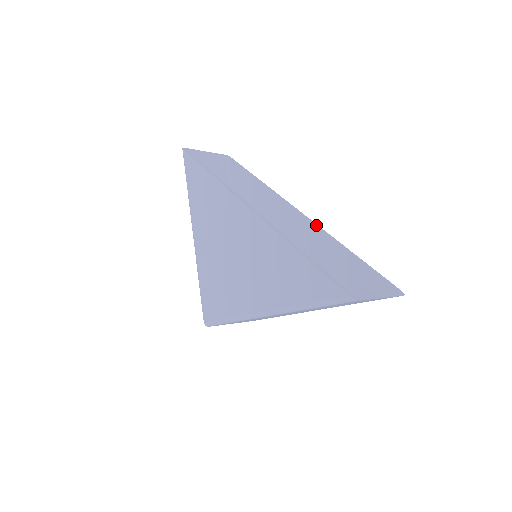
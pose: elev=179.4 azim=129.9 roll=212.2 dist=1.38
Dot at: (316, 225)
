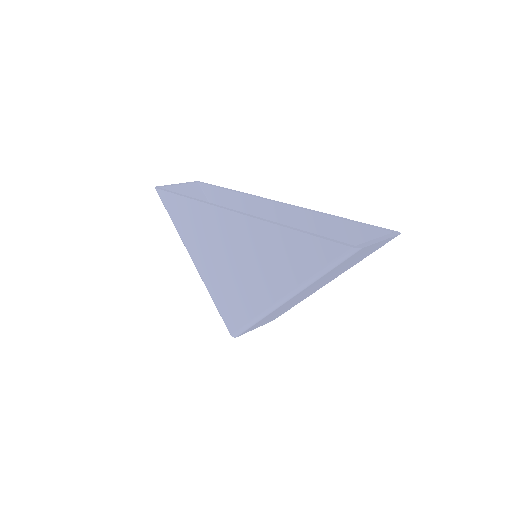
Dot at: (299, 207)
